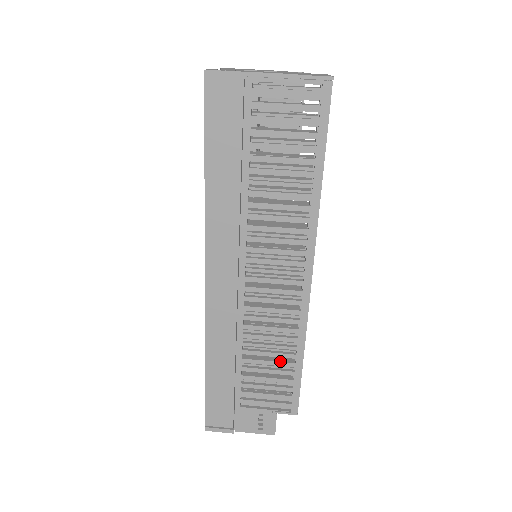
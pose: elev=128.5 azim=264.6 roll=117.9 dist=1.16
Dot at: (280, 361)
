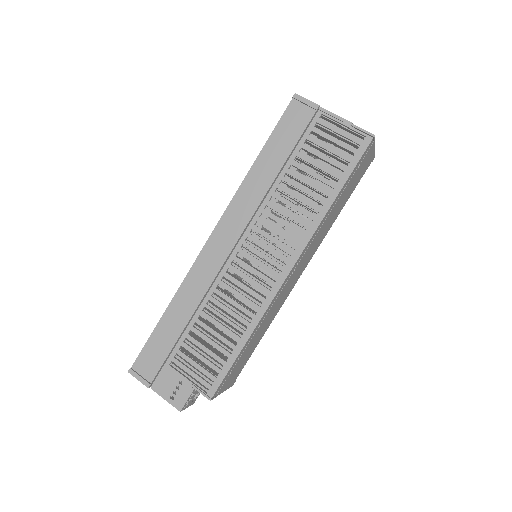
Dot at: (225, 337)
